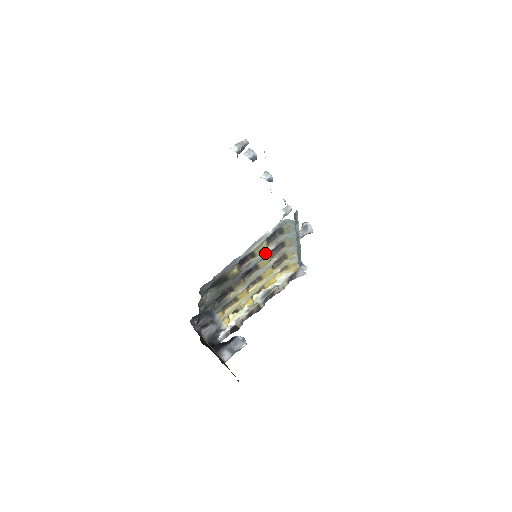
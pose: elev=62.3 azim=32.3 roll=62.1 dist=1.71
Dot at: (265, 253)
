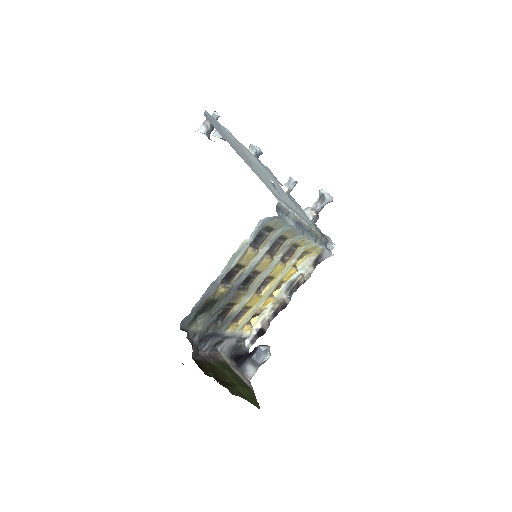
Dot at: (258, 257)
